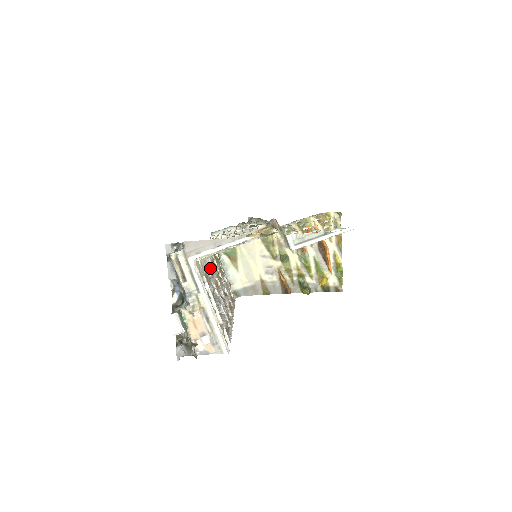
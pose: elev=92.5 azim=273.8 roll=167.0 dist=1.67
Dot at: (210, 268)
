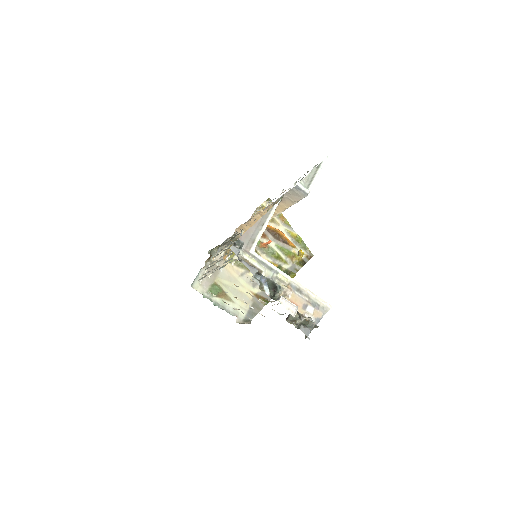
Dot at: occluded
